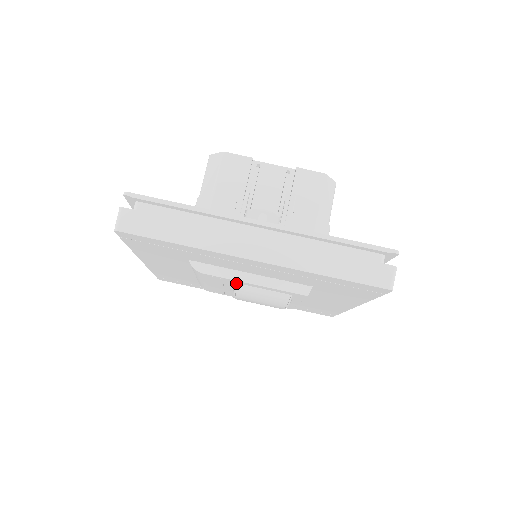
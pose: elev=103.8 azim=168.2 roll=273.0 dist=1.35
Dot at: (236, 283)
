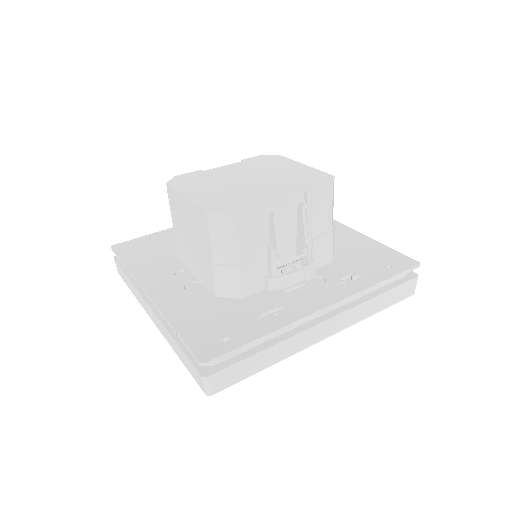
Dot at: occluded
